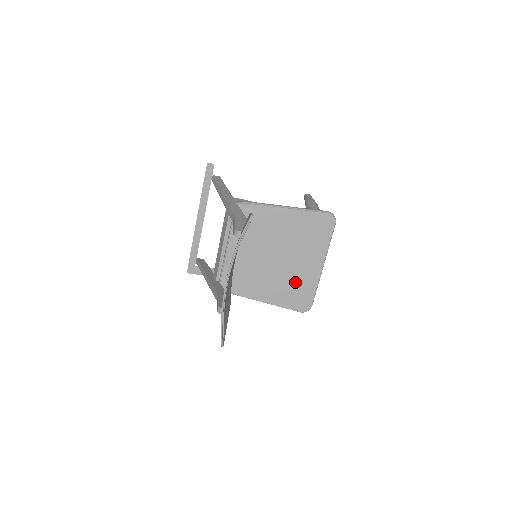
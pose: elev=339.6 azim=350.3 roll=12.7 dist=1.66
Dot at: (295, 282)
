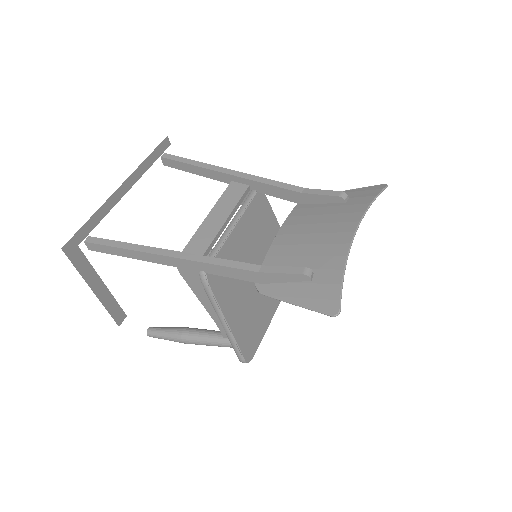
Dot at: (256, 316)
